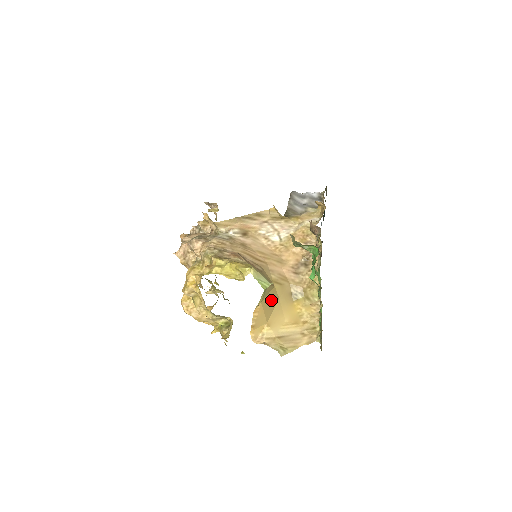
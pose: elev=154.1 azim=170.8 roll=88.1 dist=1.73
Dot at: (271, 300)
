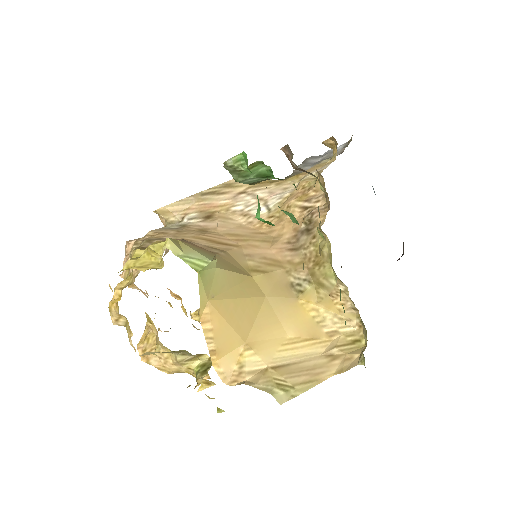
Dot at: (241, 298)
